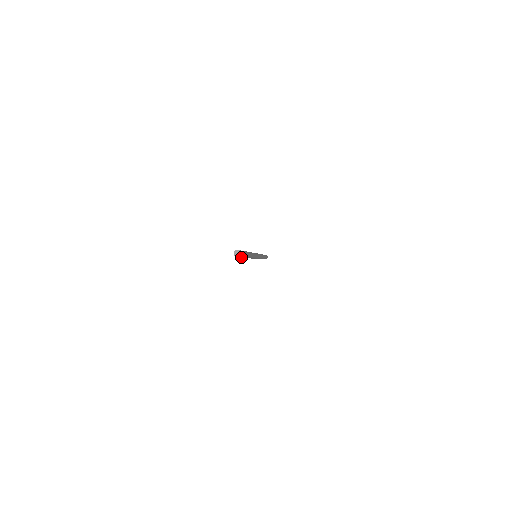
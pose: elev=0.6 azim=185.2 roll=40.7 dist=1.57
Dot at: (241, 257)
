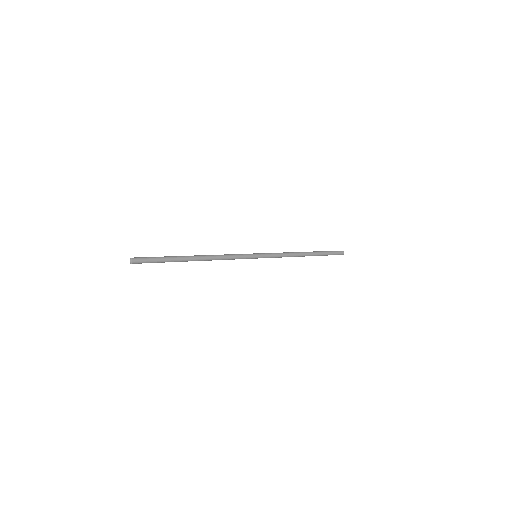
Dot at: (144, 261)
